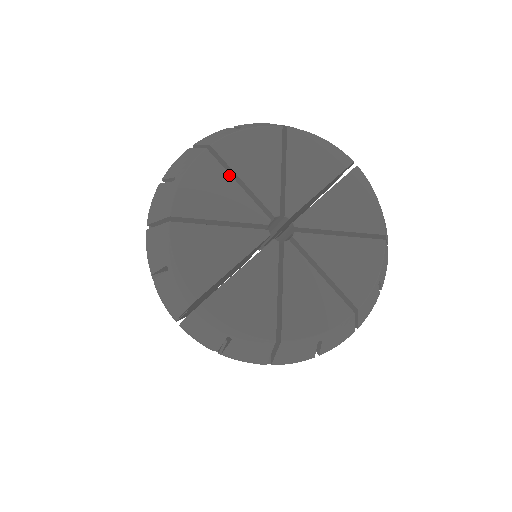
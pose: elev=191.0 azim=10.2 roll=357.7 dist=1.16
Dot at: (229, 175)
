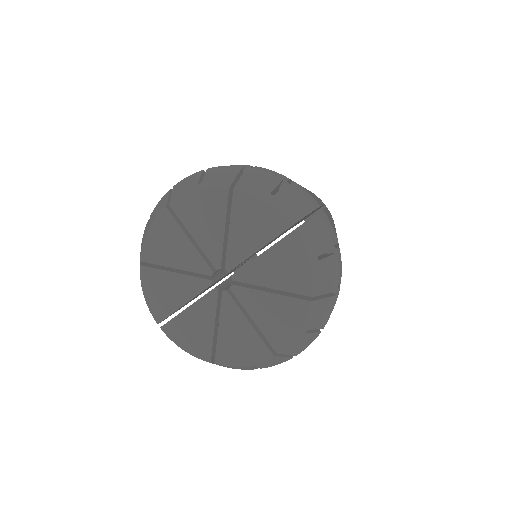
Dot at: (183, 231)
